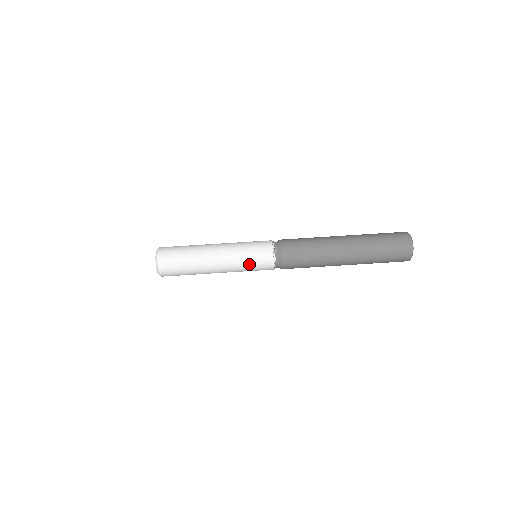
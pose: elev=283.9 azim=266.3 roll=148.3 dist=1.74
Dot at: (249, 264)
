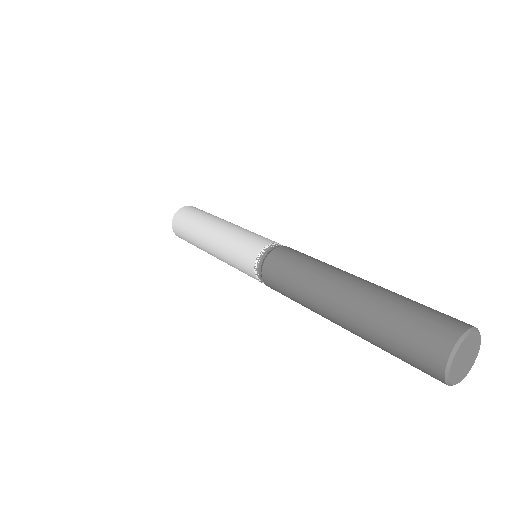
Dot at: (238, 243)
